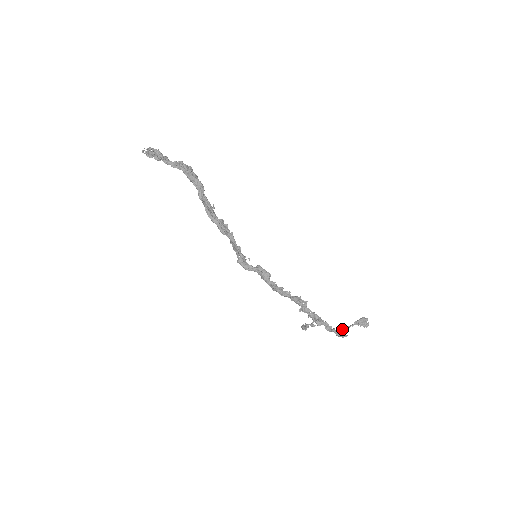
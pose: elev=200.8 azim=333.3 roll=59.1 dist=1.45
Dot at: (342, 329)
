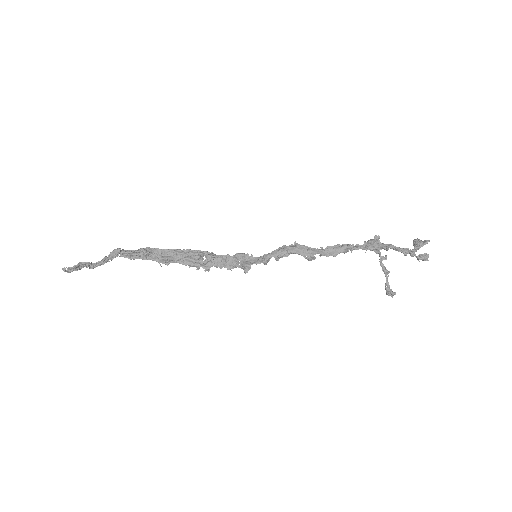
Dot at: (412, 249)
